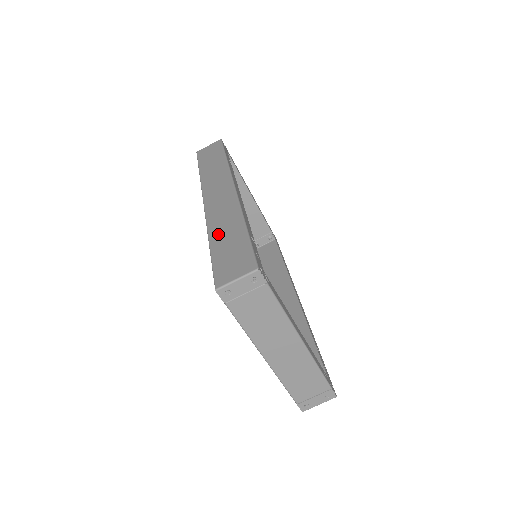
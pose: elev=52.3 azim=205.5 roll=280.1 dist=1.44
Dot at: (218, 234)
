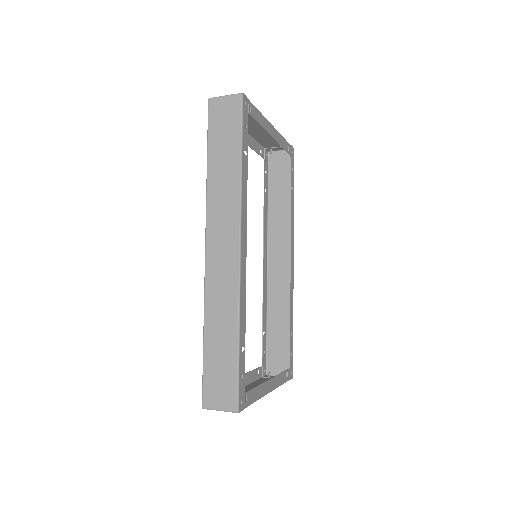
Dot at: (213, 329)
